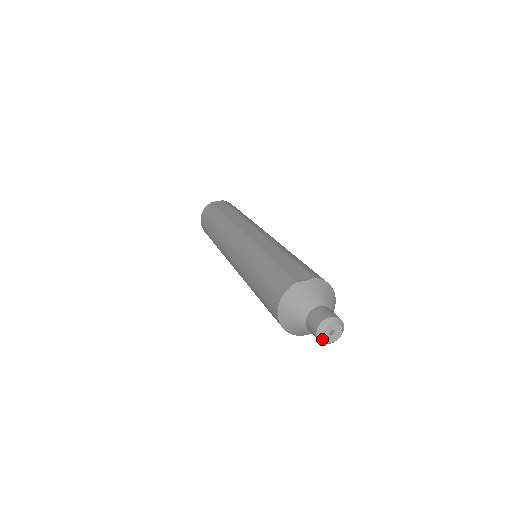
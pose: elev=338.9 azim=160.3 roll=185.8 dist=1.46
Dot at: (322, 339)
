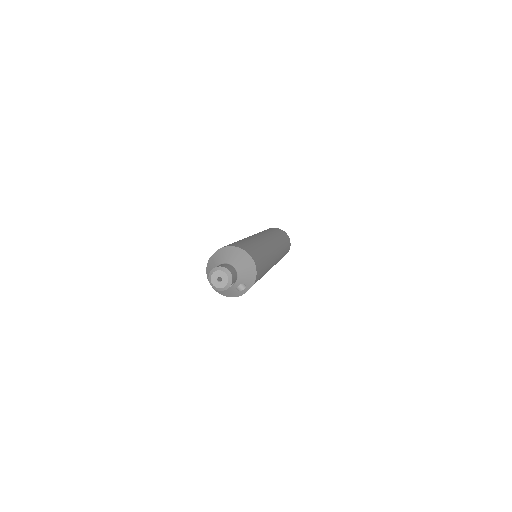
Dot at: (216, 288)
